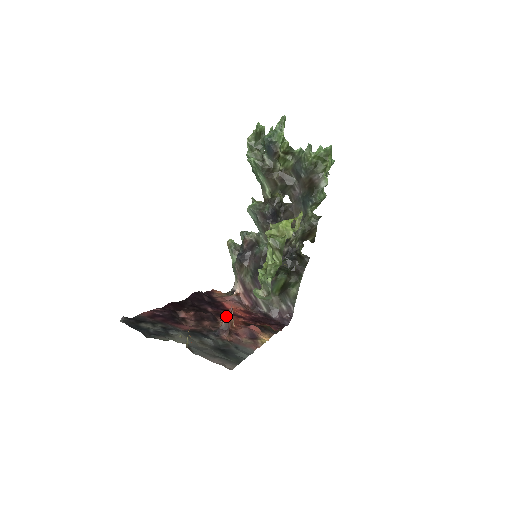
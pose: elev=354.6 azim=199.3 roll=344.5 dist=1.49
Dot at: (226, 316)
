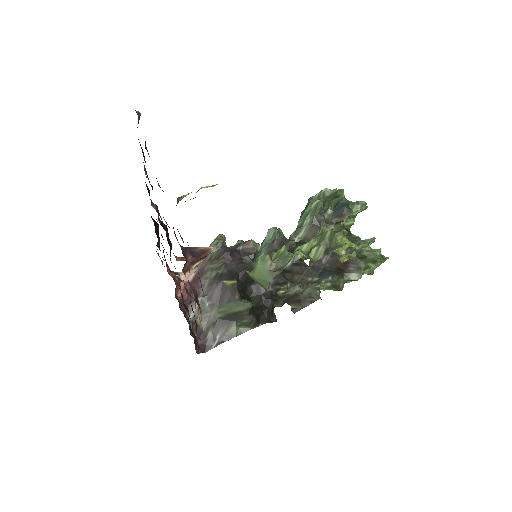
Dot at: occluded
